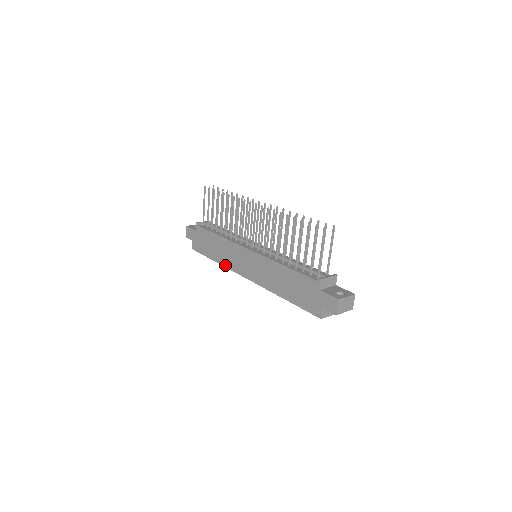
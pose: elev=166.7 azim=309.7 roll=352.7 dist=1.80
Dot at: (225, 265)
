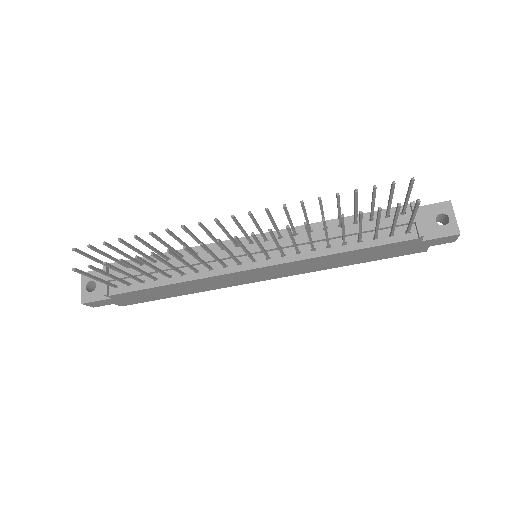
Dot at: occluded
